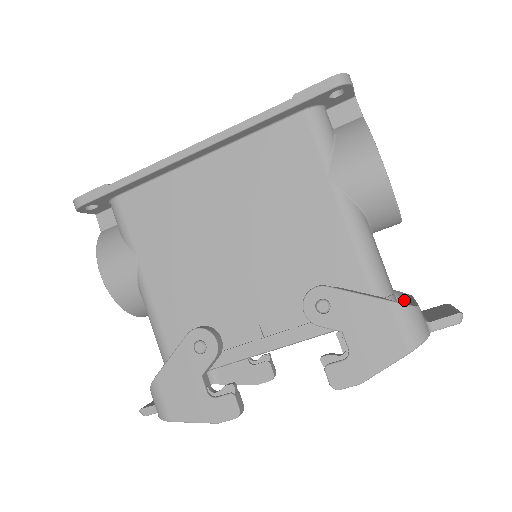
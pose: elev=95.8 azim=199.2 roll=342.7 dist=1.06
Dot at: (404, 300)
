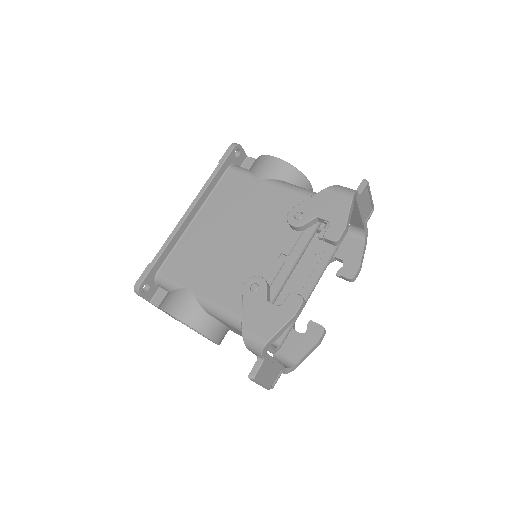
Dot at: (351, 226)
